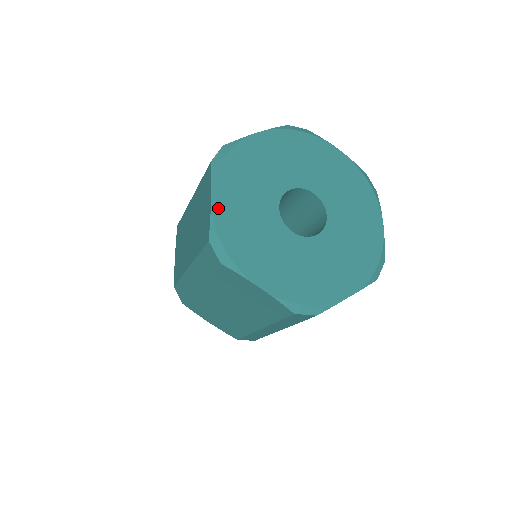
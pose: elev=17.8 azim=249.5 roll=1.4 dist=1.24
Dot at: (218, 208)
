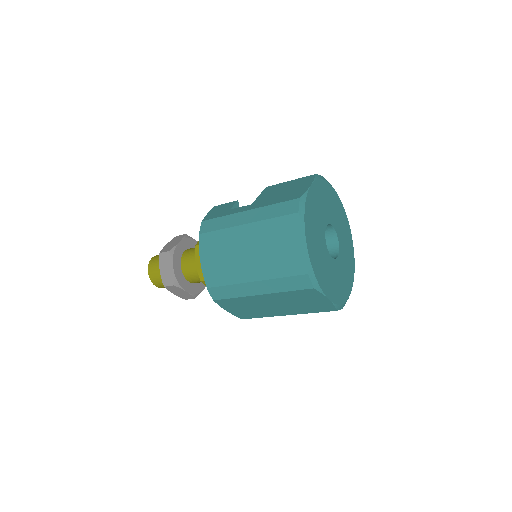
Dot at: (310, 249)
